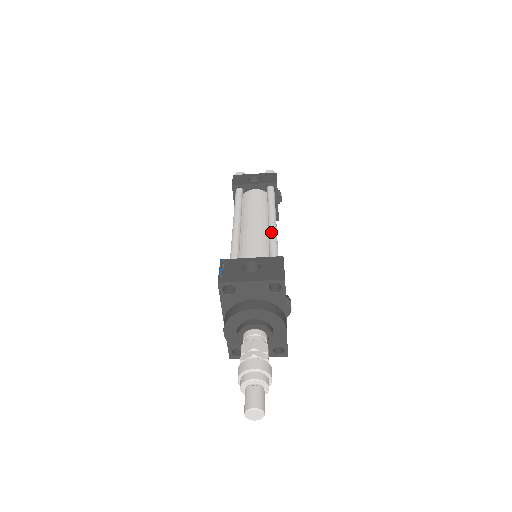
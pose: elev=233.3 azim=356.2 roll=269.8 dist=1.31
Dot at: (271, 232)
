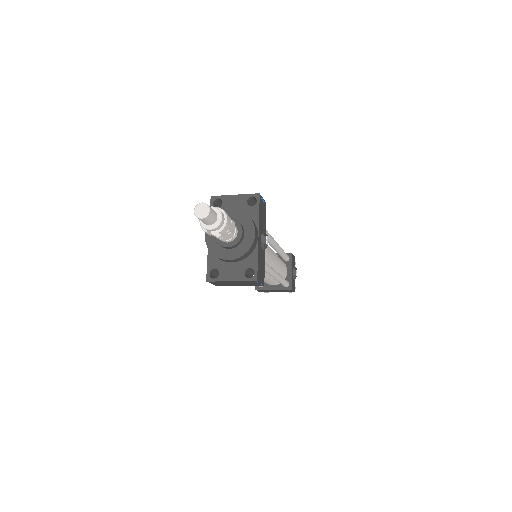
Dot at: occluded
